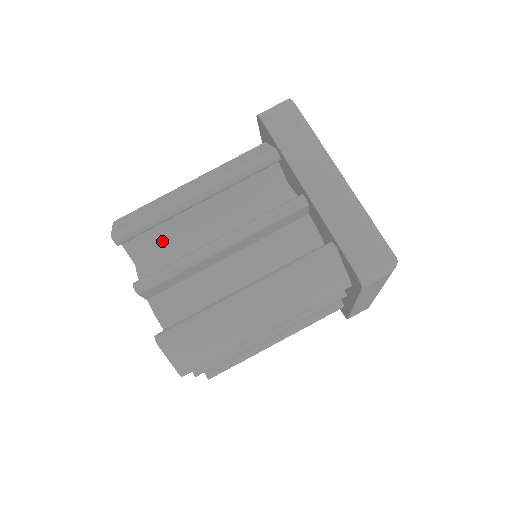
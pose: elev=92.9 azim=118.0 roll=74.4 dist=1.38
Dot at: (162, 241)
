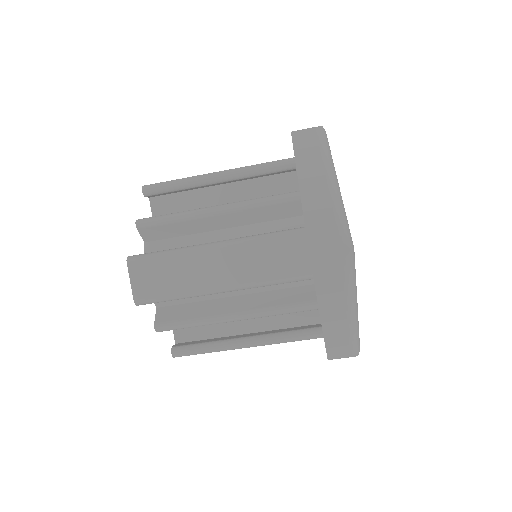
Dot at: occluded
